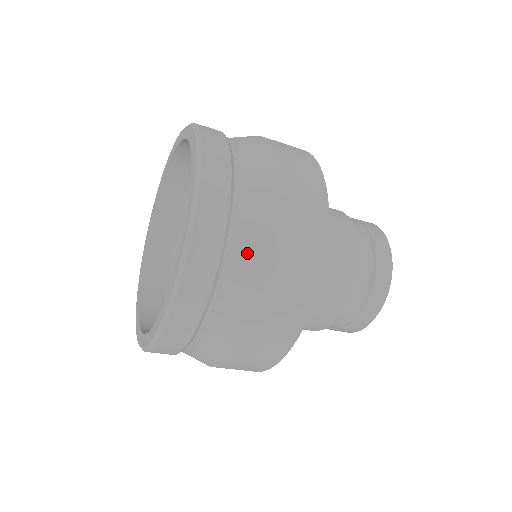
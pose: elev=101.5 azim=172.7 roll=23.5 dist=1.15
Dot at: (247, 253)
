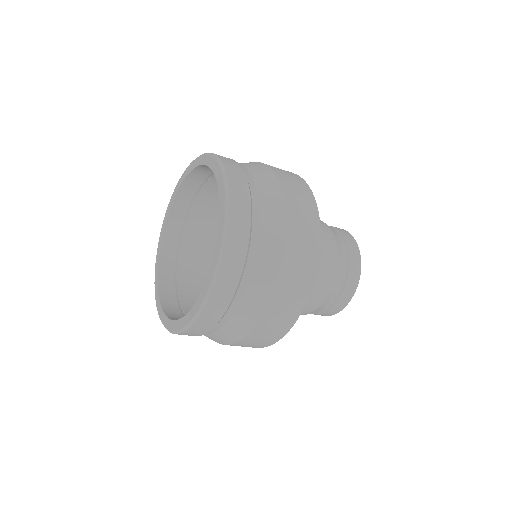
Dot at: (232, 328)
